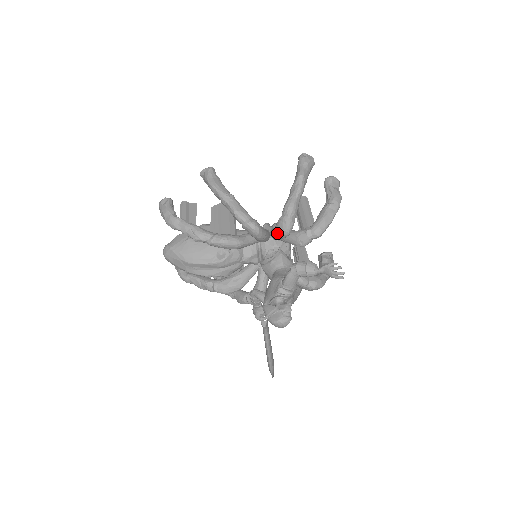
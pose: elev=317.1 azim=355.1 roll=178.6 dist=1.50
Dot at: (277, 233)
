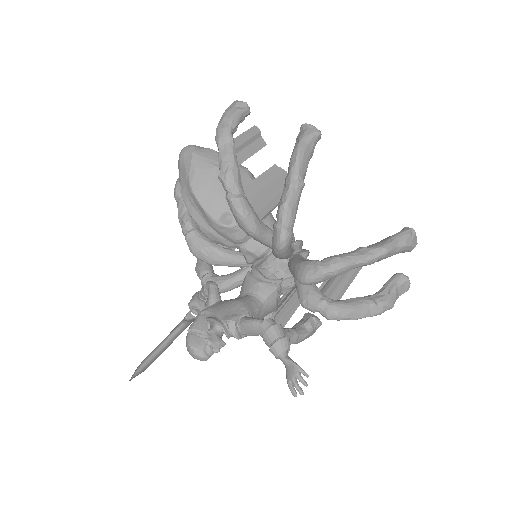
Dot at: (297, 268)
